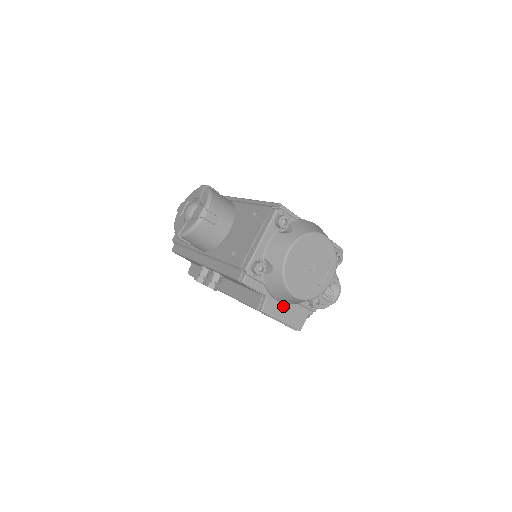
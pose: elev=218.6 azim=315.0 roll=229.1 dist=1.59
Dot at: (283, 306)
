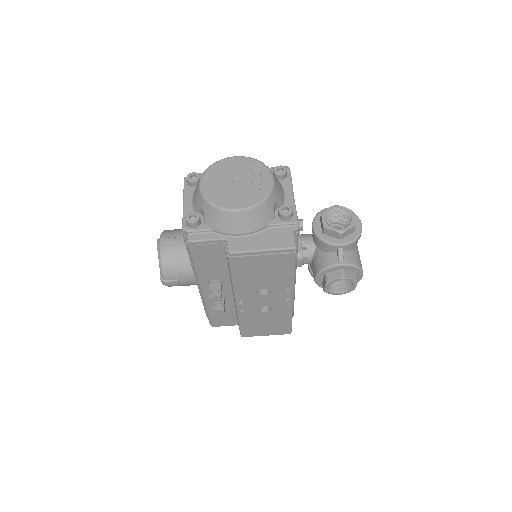
Dot at: (253, 238)
